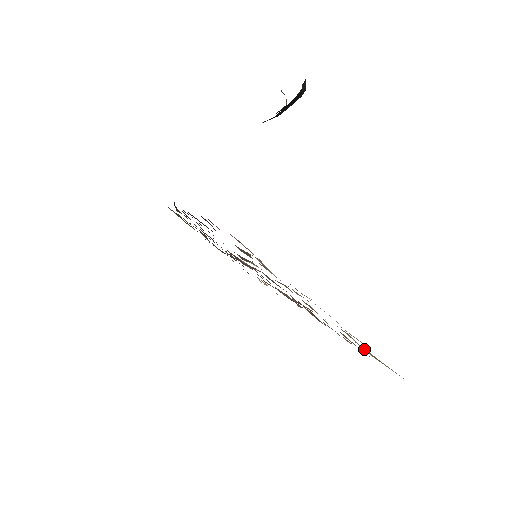
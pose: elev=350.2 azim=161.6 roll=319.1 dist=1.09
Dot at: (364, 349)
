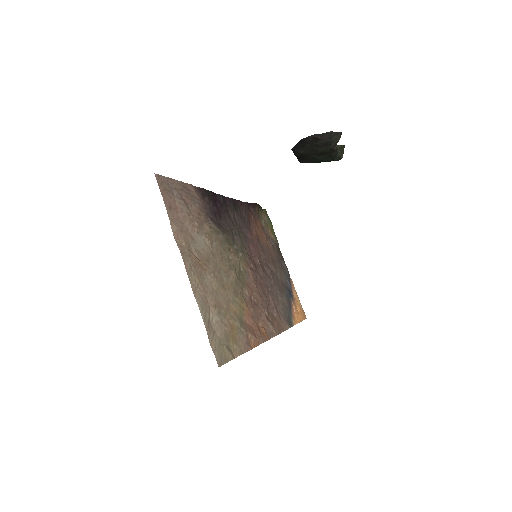
Dot at: (220, 328)
